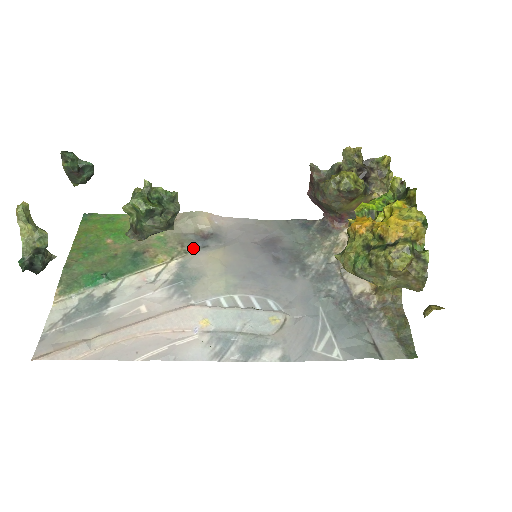
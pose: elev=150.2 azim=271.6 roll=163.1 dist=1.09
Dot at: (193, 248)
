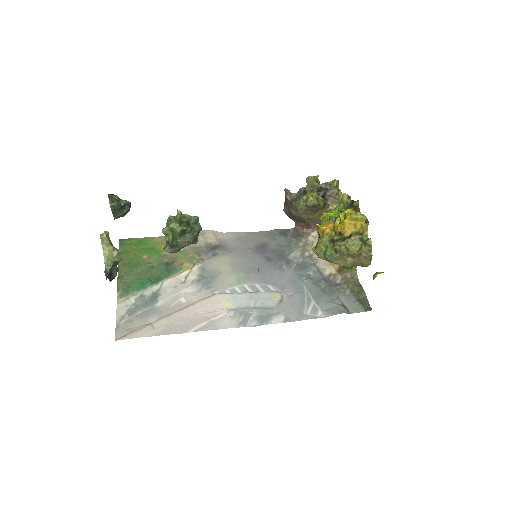
Dot at: (207, 256)
